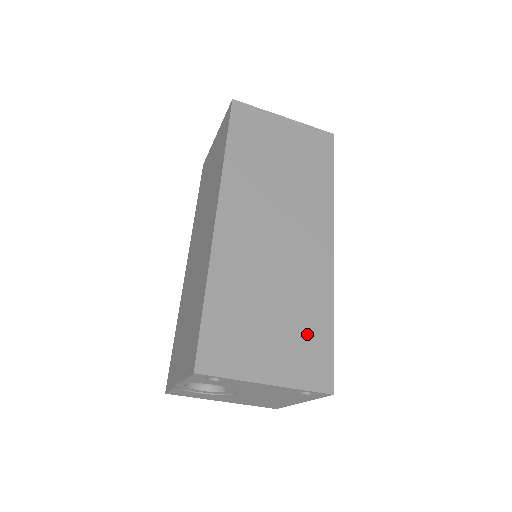
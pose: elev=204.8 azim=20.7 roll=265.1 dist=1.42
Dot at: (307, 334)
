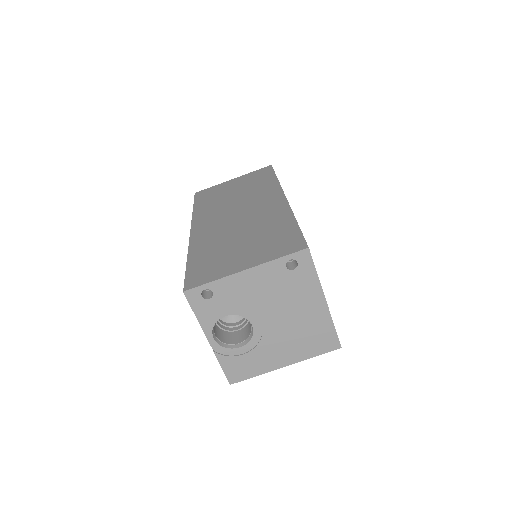
Dot at: (274, 236)
